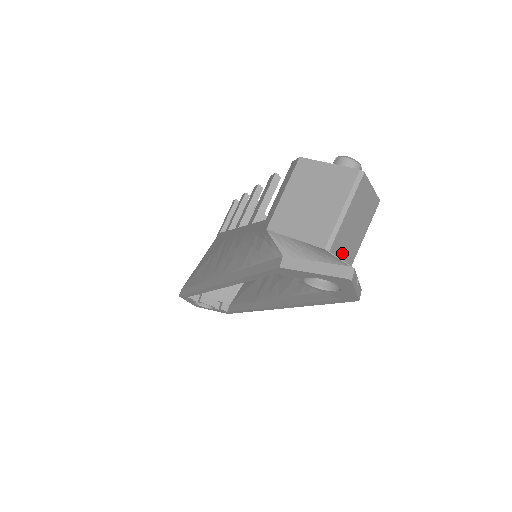
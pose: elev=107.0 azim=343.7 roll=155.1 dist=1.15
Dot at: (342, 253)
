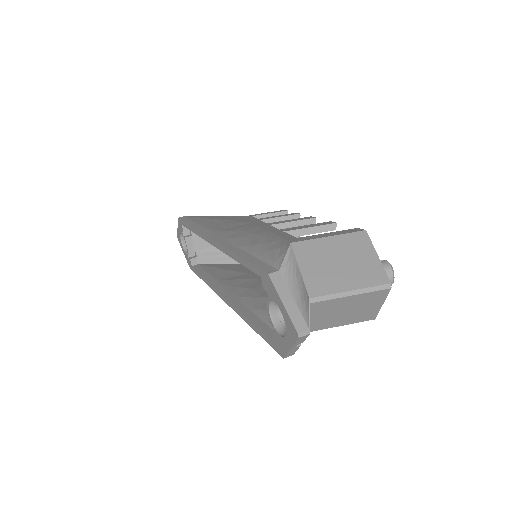
Dot at: (314, 316)
